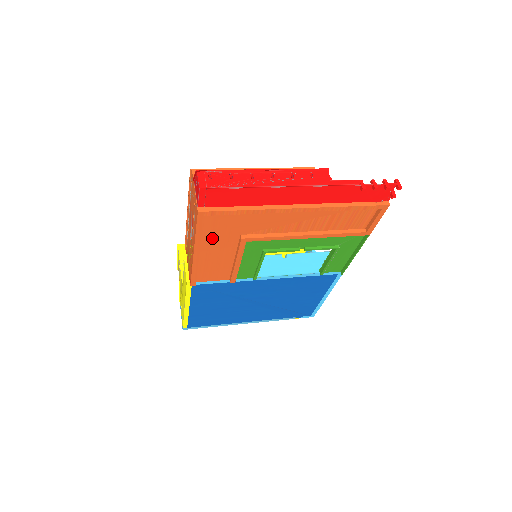
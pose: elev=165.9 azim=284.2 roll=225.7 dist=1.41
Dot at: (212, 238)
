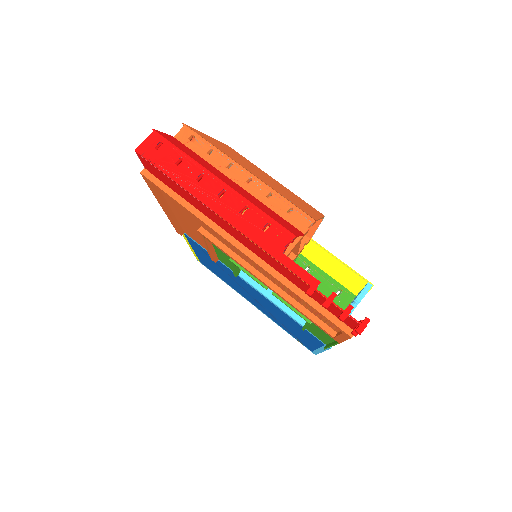
Dot at: (176, 207)
